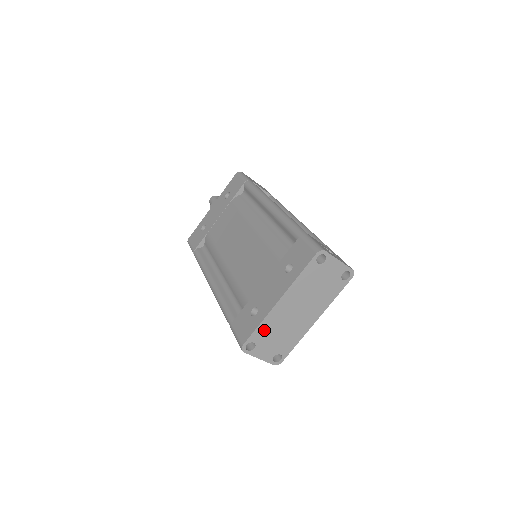
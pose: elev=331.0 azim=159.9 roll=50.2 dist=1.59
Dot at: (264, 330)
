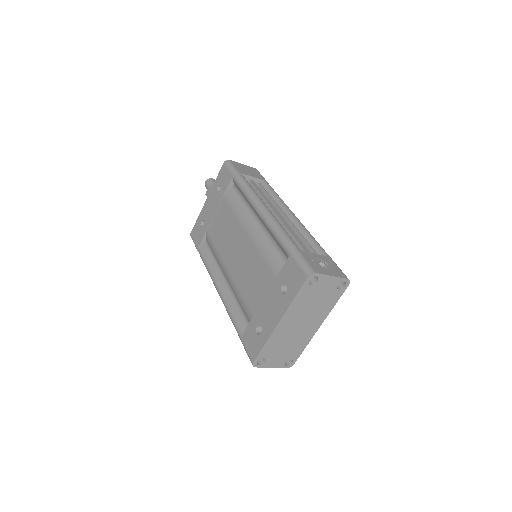
Dot at: (270, 347)
